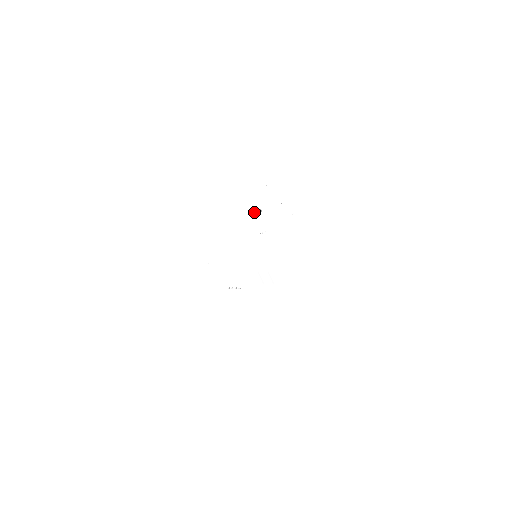
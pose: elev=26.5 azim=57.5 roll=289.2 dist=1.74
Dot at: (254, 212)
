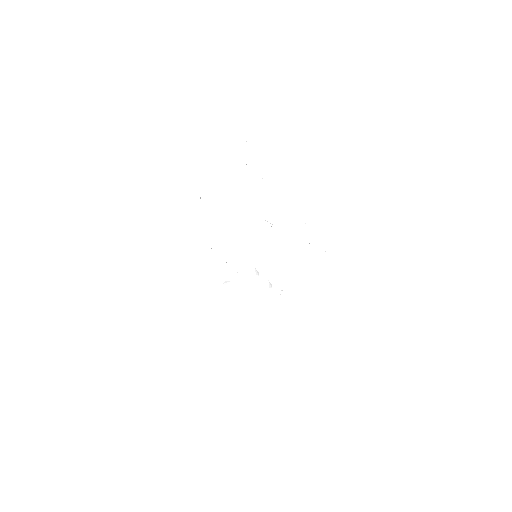
Dot at: (262, 220)
